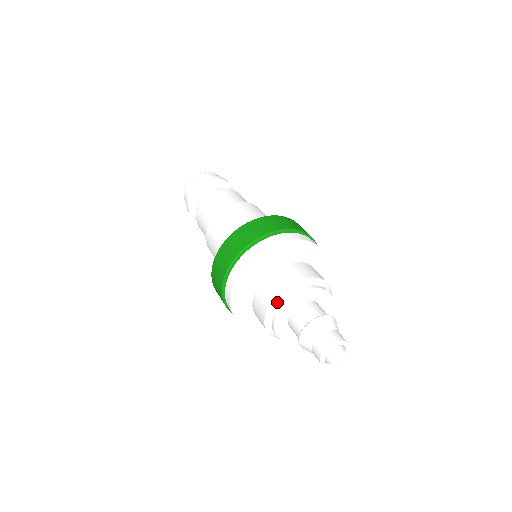
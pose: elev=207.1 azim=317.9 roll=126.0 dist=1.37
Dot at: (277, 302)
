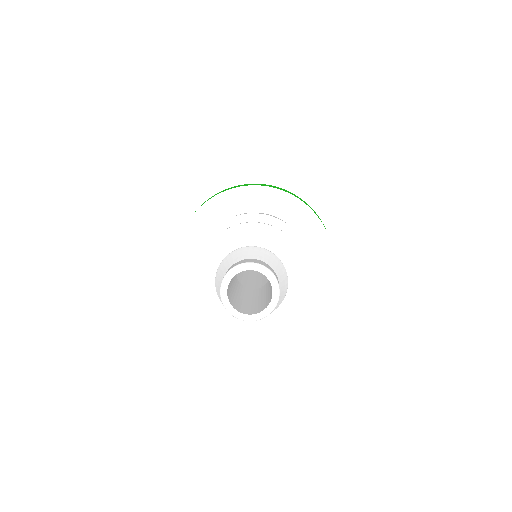
Dot at: (198, 276)
